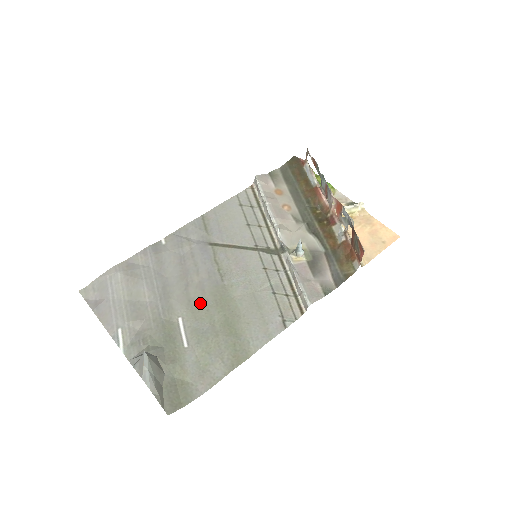
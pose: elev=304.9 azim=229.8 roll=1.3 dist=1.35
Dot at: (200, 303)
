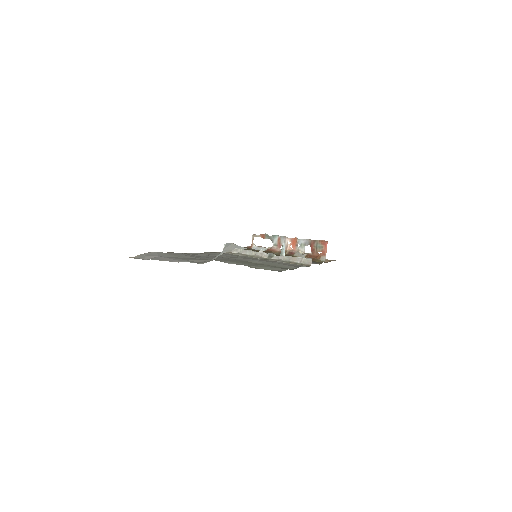
Dot at: (235, 261)
